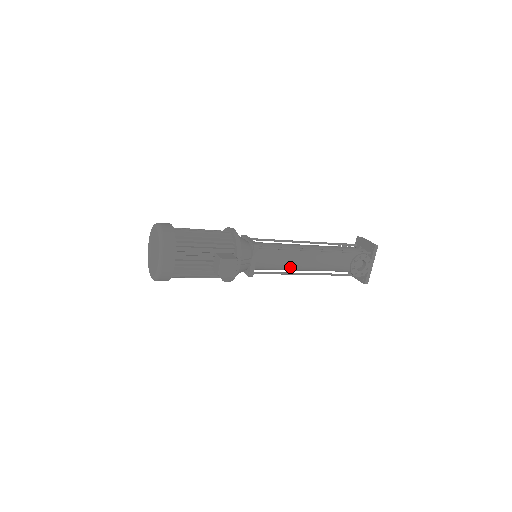
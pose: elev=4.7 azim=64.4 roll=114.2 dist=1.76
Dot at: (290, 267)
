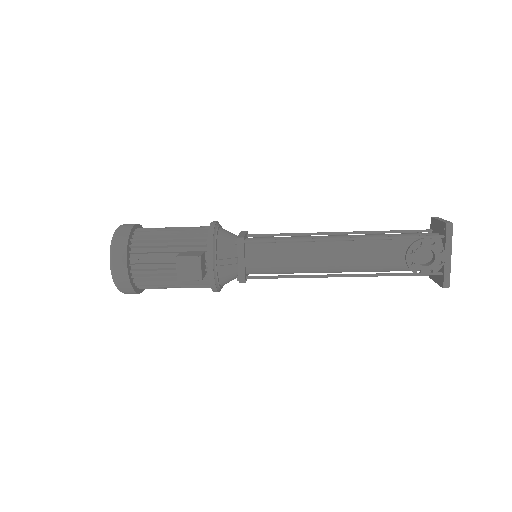
Dot at: (304, 267)
